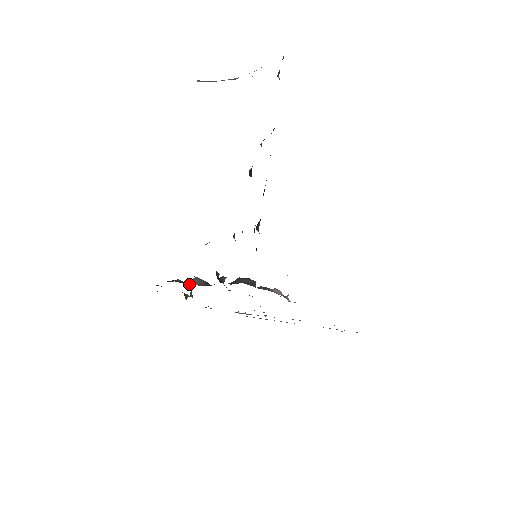
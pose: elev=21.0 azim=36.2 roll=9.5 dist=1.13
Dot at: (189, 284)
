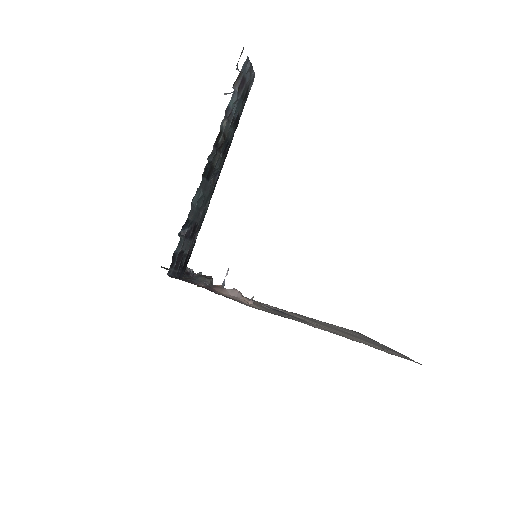
Dot at: occluded
